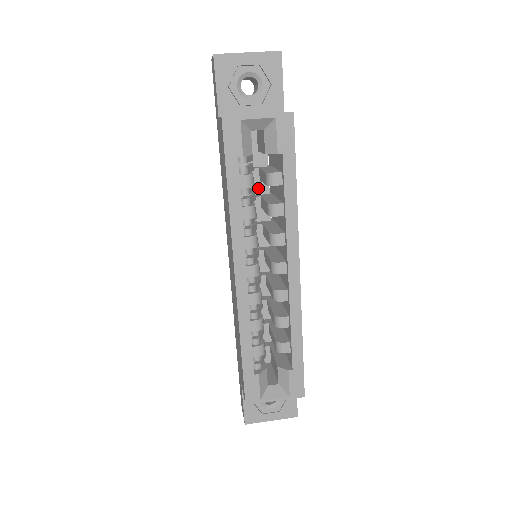
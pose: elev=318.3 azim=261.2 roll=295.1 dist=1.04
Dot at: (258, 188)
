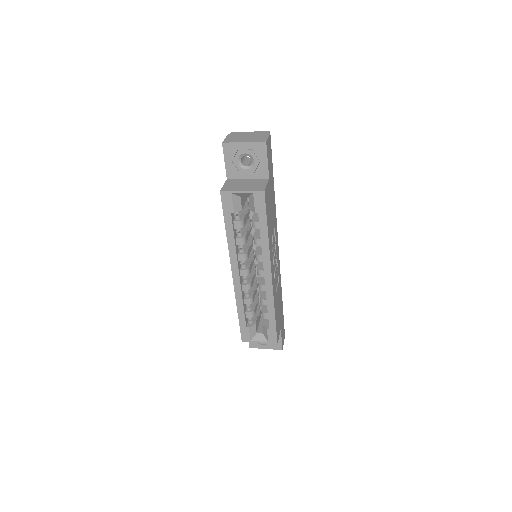
Dot at: occluded
